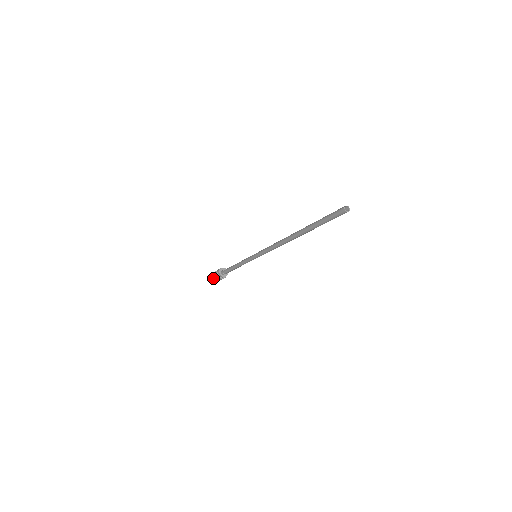
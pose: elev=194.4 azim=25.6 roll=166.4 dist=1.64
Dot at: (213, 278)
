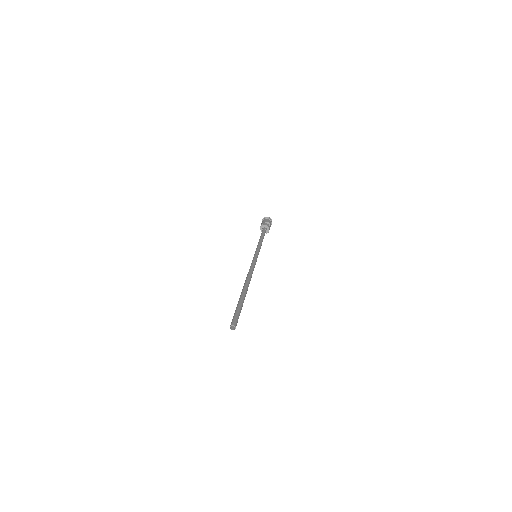
Dot at: occluded
